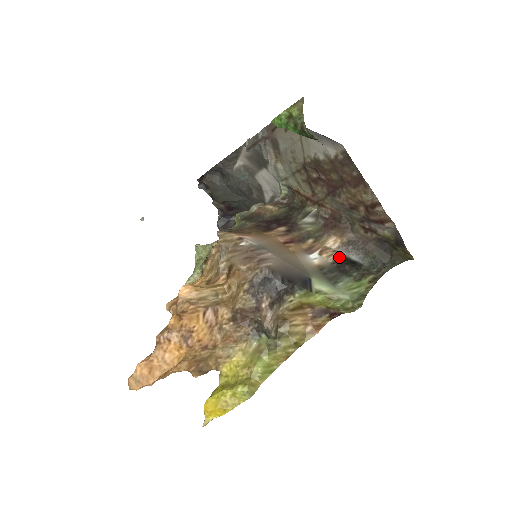
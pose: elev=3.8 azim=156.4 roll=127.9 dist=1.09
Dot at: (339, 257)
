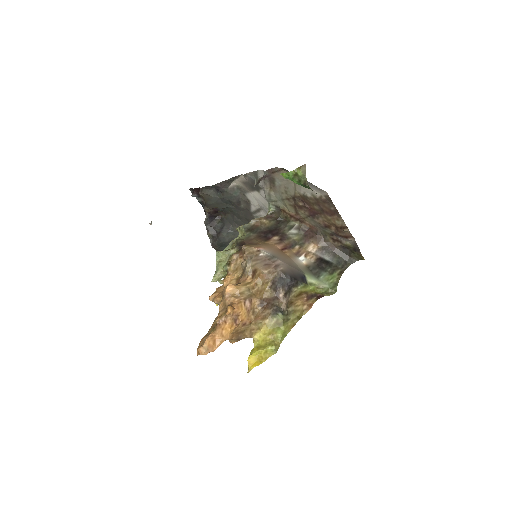
Dot at: (318, 258)
